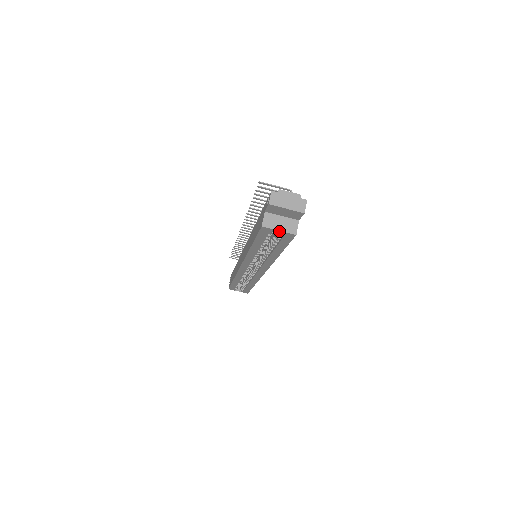
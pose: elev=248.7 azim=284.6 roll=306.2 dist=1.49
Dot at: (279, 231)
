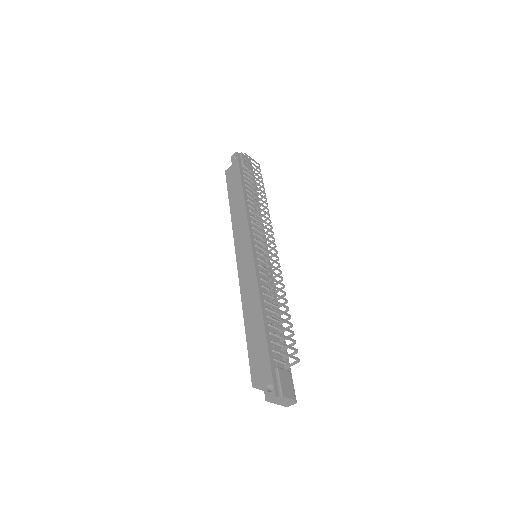
Dot at: occluded
